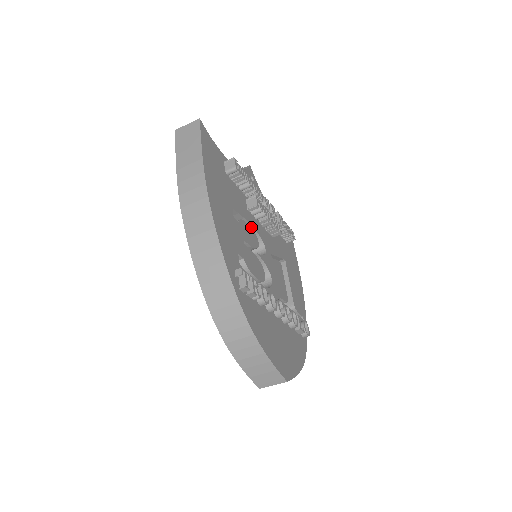
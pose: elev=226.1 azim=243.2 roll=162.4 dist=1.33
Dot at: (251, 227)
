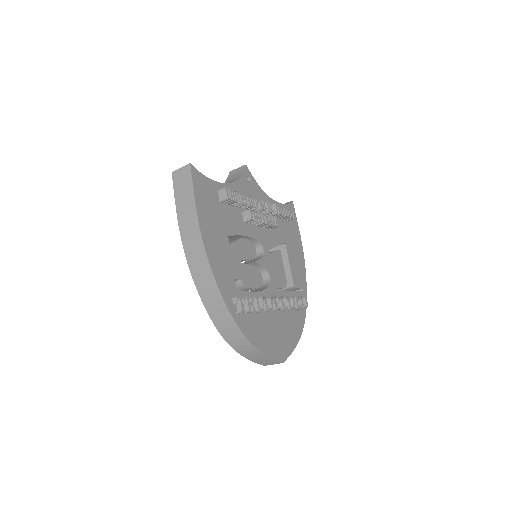
Dot at: (248, 237)
